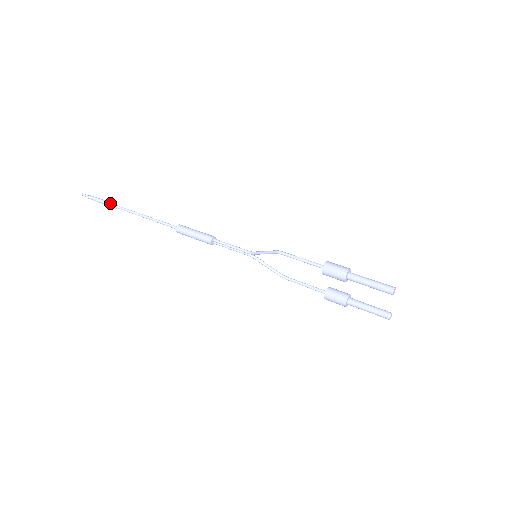
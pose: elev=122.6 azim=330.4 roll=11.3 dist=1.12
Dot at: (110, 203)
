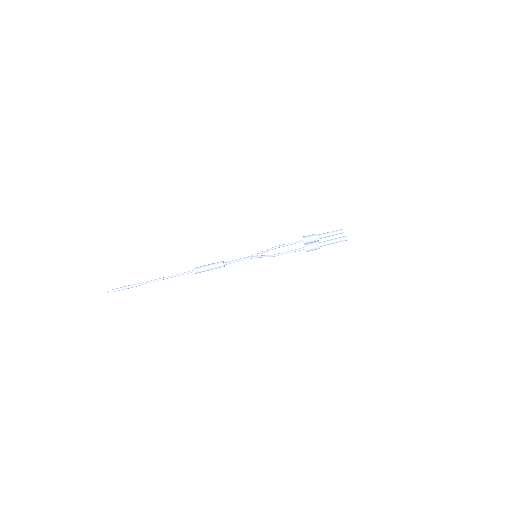
Dot at: (133, 286)
